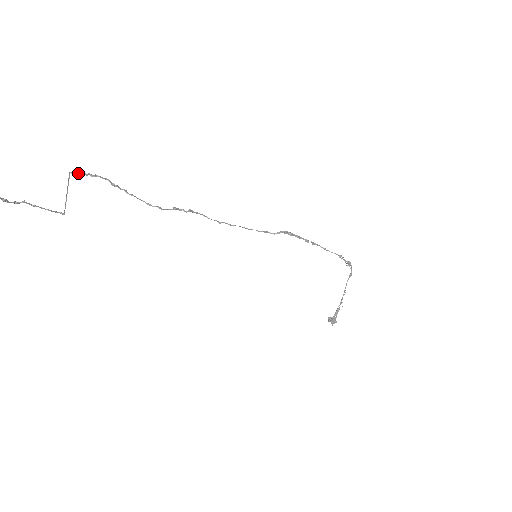
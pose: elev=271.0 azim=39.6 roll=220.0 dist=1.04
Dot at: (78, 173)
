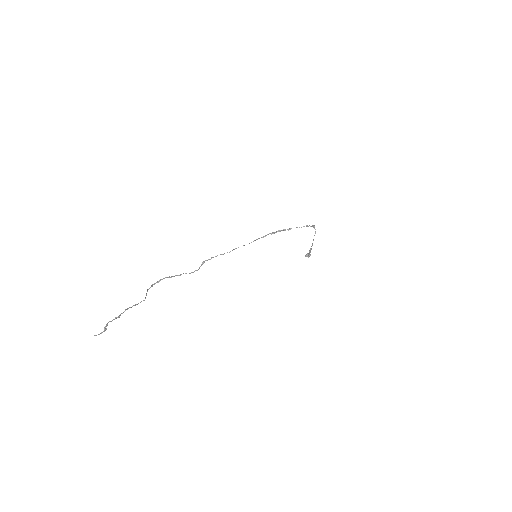
Dot at: (151, 286)
